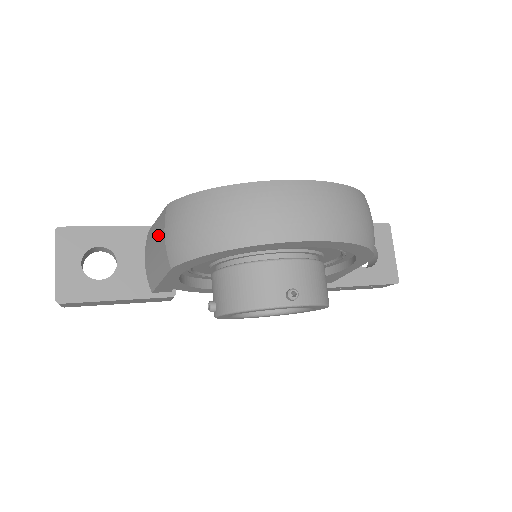
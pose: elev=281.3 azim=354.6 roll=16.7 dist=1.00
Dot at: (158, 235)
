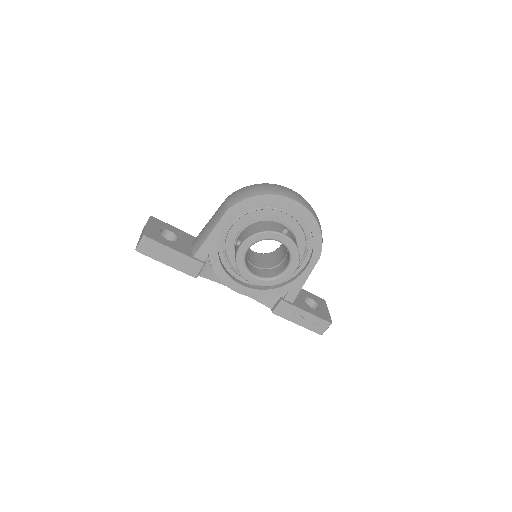
Dot at: (216, 212)
